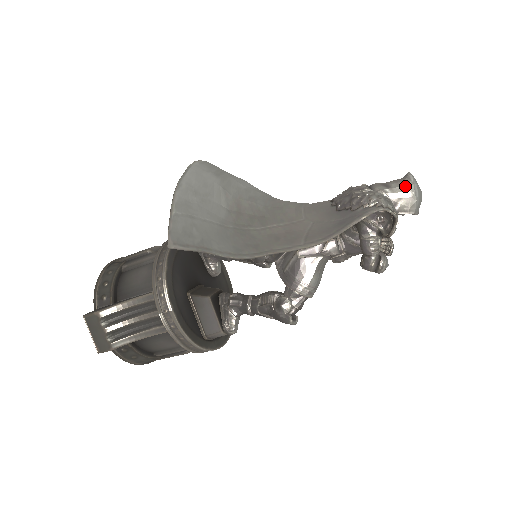
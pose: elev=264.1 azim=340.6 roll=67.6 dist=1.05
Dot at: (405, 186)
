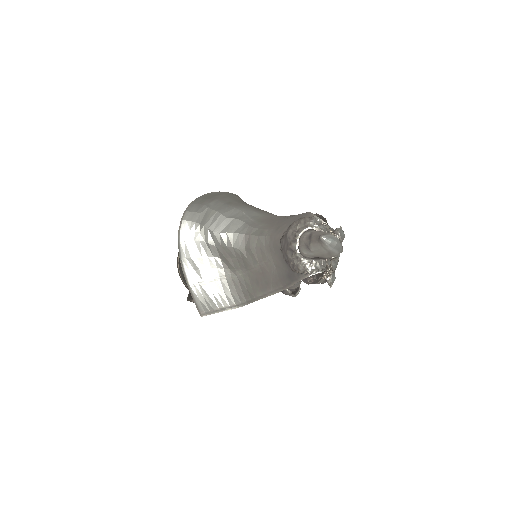
Dot at: (321, 248)
